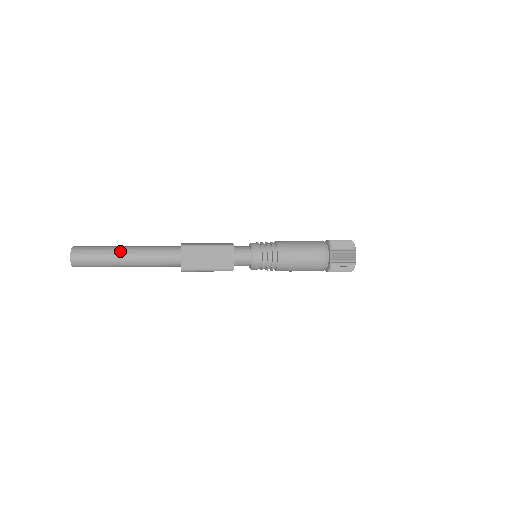
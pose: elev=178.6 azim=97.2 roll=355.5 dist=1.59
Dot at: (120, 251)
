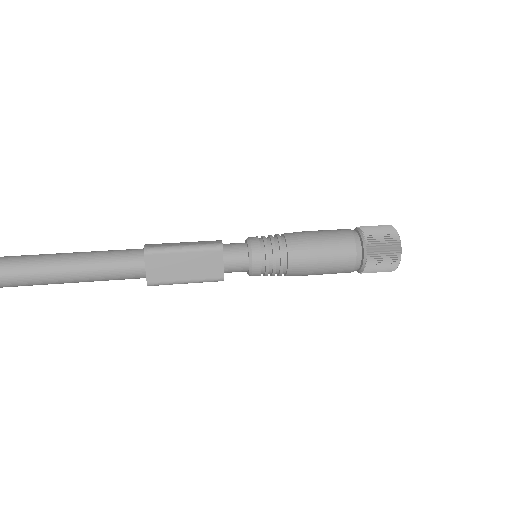
Dot at: (54, 262)
